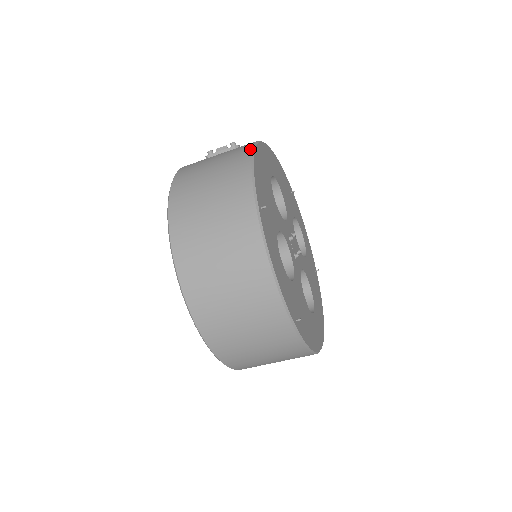
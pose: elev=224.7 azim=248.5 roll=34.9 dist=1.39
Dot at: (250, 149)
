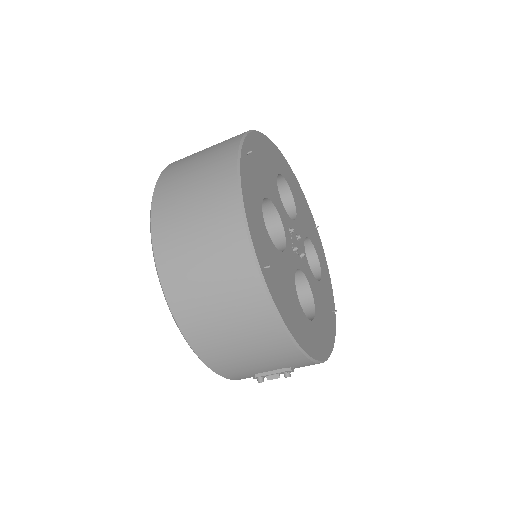
Dot at: occluded
